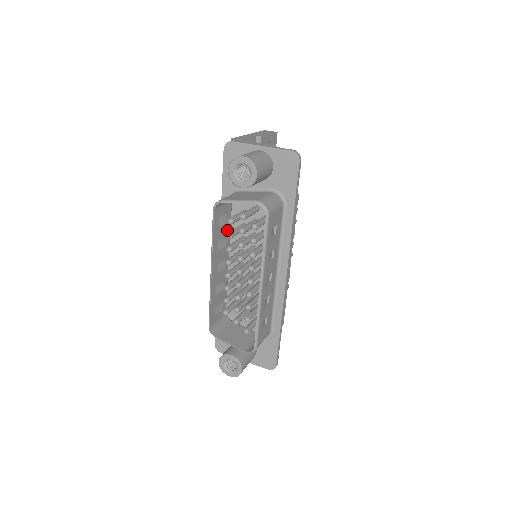
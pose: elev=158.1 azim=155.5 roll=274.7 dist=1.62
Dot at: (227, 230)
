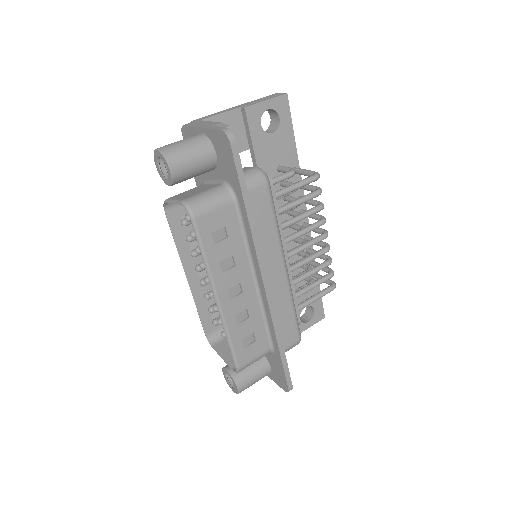
Dot at: occluded
